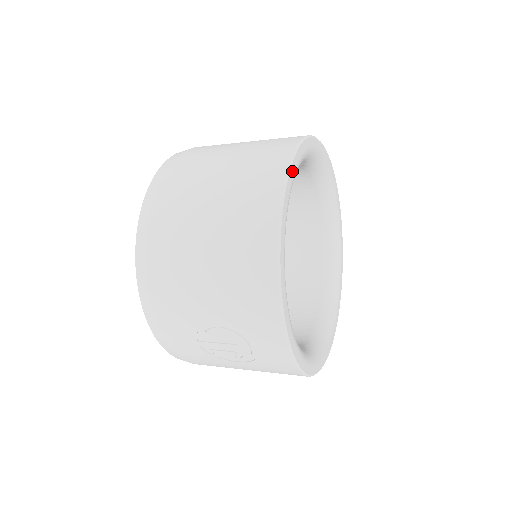
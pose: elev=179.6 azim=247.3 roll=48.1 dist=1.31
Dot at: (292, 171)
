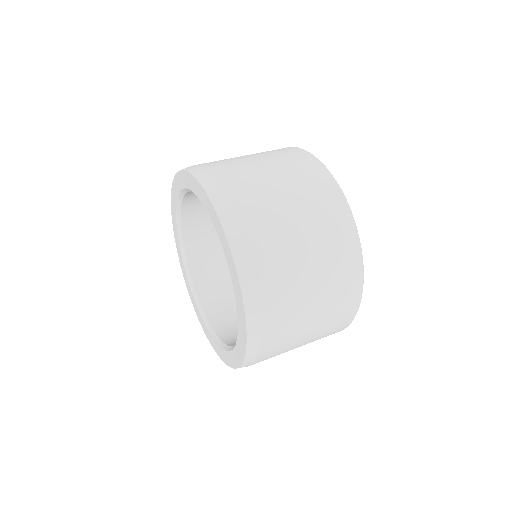
Dot at: occluded
